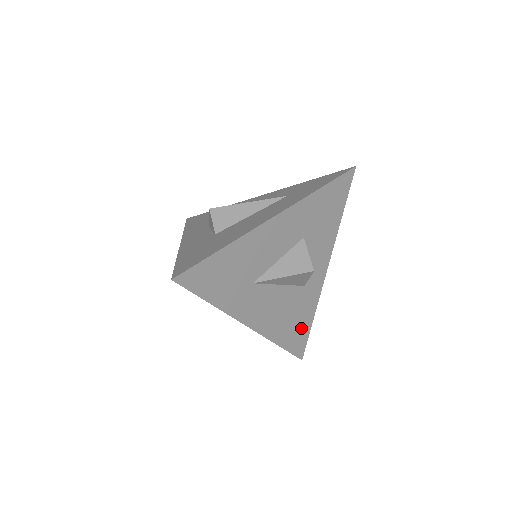
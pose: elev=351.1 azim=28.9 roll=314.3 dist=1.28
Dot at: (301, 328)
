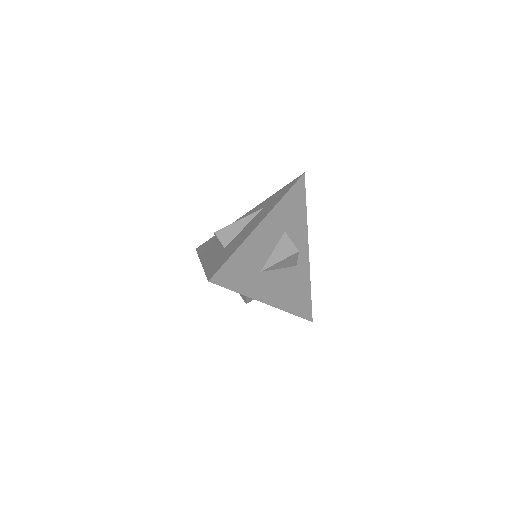
Dot at: (304, 298)
